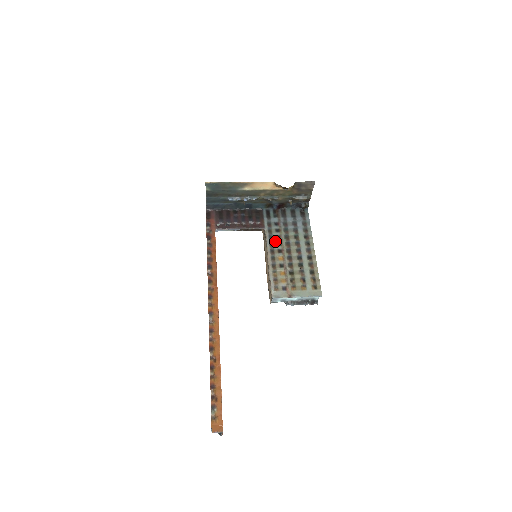
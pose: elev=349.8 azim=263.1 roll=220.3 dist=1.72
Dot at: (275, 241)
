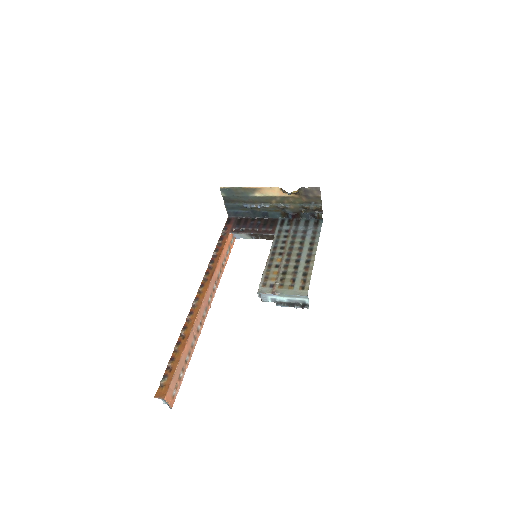
Dot at: (279, 245)
